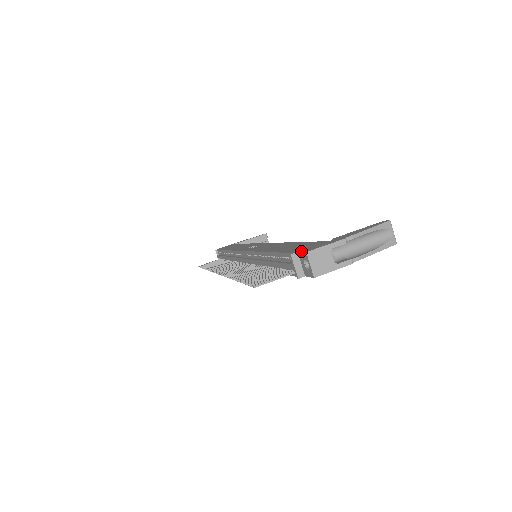
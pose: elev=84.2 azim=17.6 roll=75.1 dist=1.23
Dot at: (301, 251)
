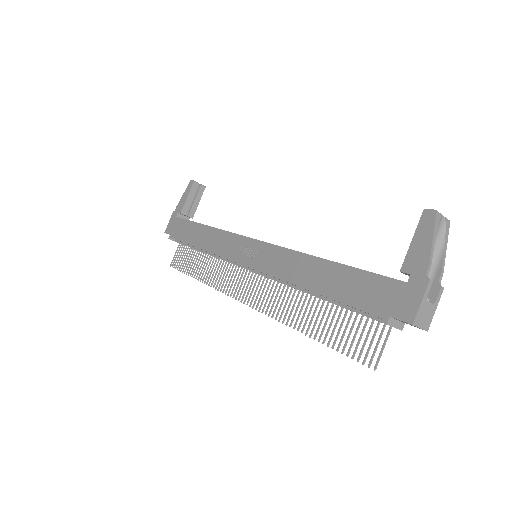
Dot at: (397, 318)
